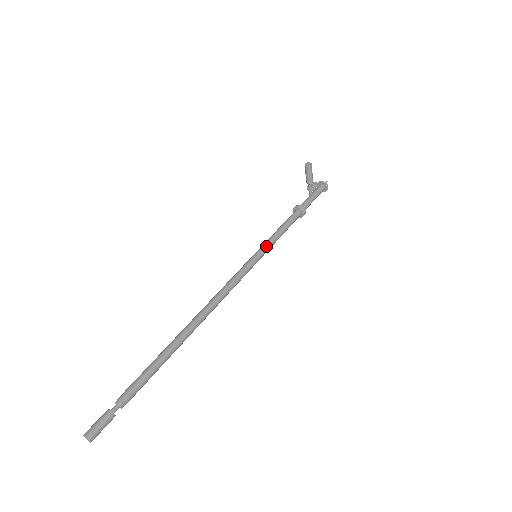
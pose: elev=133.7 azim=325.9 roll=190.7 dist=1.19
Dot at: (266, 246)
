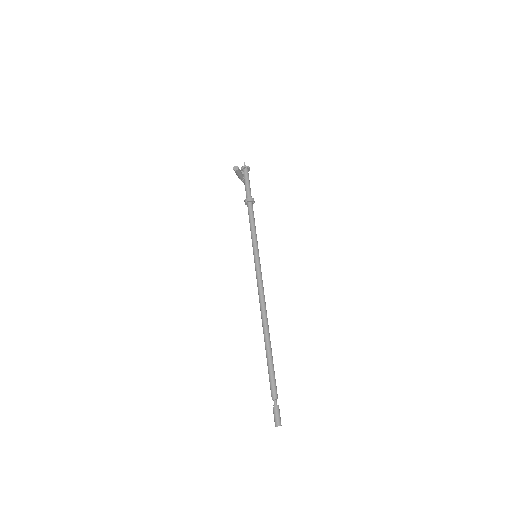
Dot at: (256, 245)
